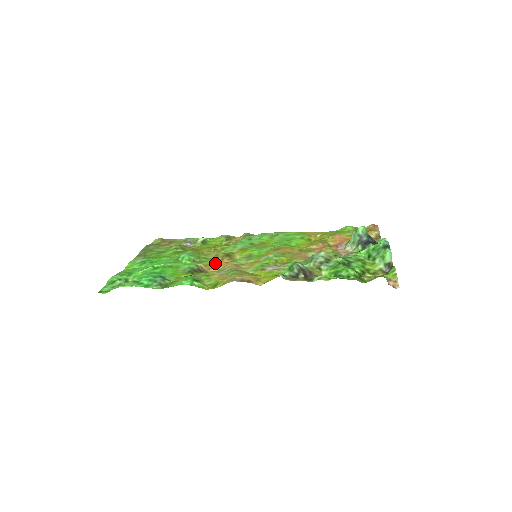
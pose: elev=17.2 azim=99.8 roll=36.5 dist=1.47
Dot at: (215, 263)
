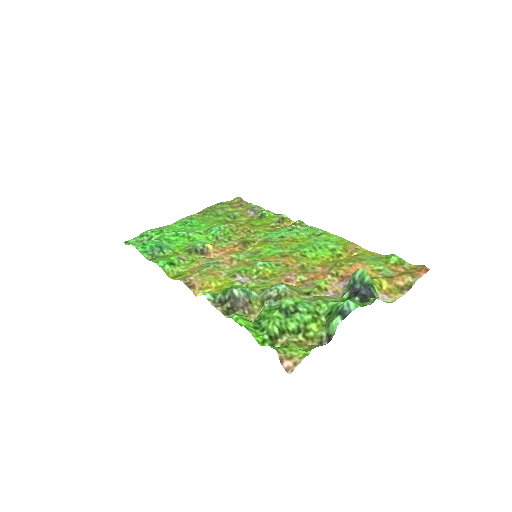
Dot at: (226, 248)
